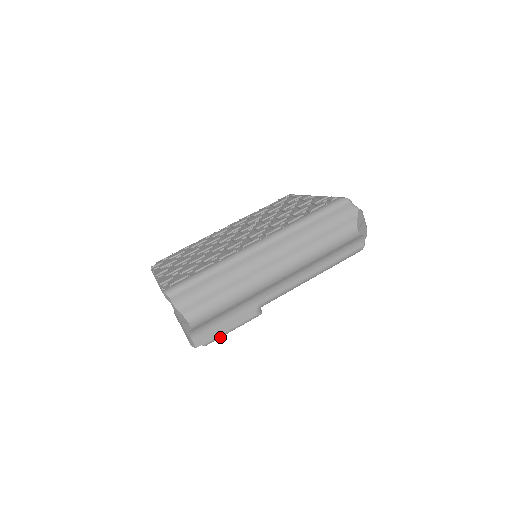
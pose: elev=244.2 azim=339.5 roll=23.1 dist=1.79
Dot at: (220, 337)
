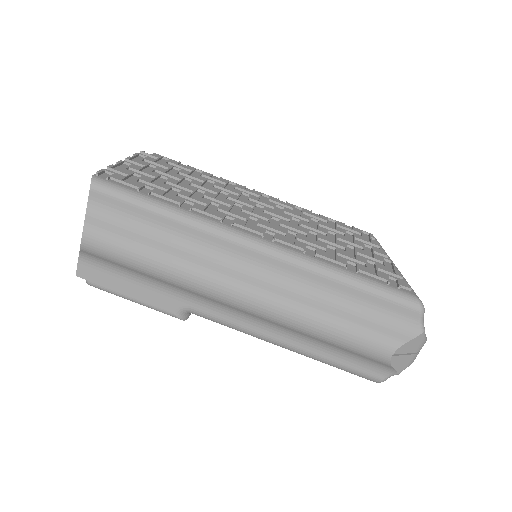
Dot at: (113, 293)
